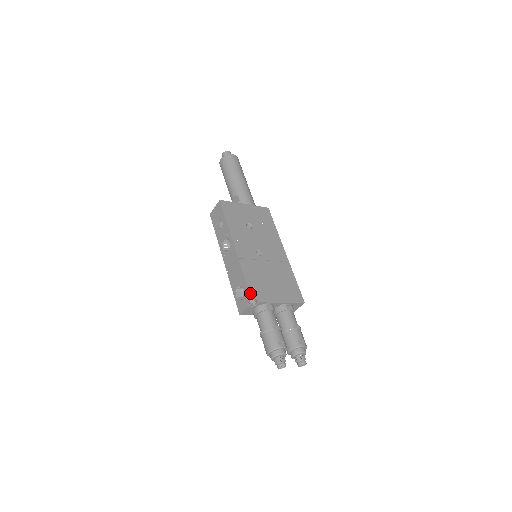
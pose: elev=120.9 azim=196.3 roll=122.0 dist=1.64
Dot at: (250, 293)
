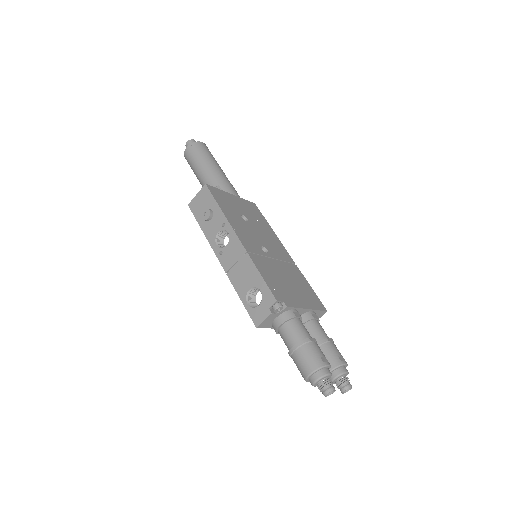
Dot at: (273, 294)
